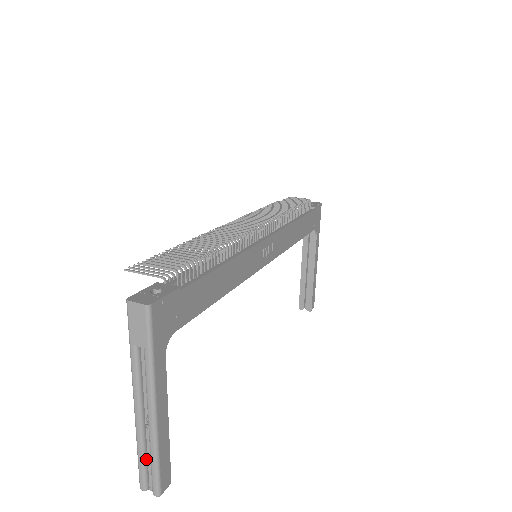
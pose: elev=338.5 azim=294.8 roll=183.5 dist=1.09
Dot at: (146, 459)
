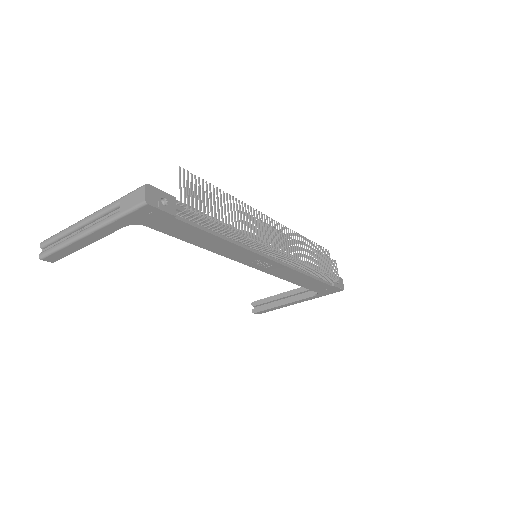
Dot at: (58, 240)
